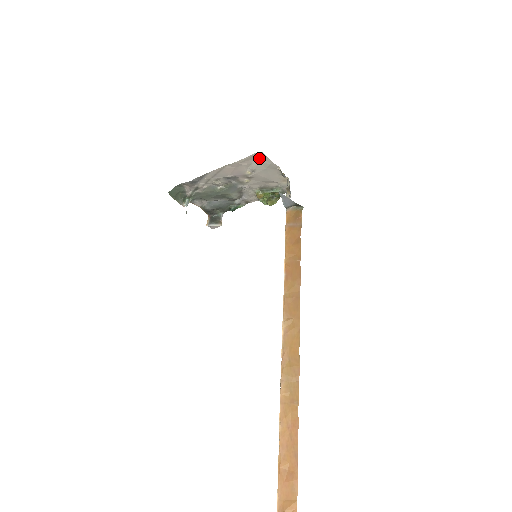
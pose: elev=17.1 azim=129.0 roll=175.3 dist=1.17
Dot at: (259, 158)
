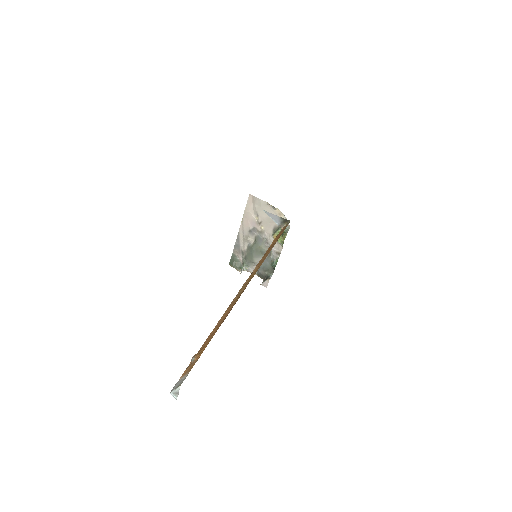
Dot at: (253, 201)
